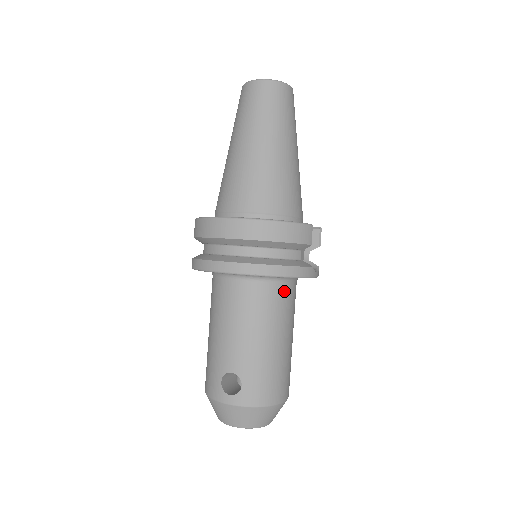
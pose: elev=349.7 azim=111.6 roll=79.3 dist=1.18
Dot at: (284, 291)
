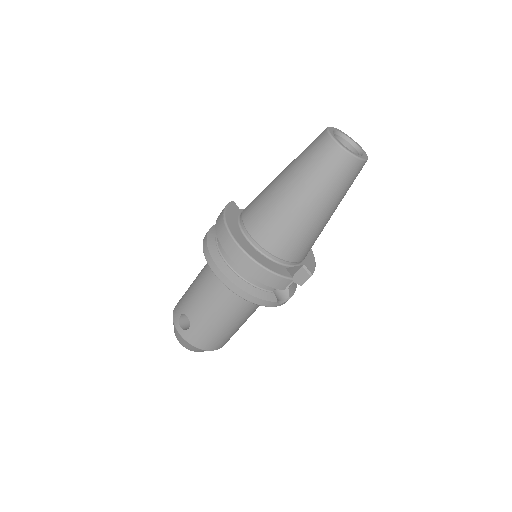
Dot at: occluded
